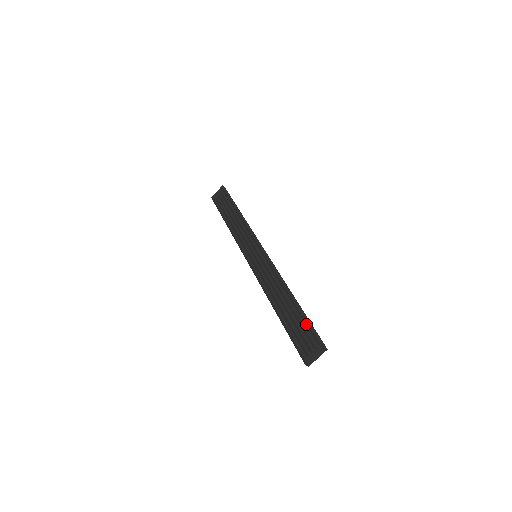
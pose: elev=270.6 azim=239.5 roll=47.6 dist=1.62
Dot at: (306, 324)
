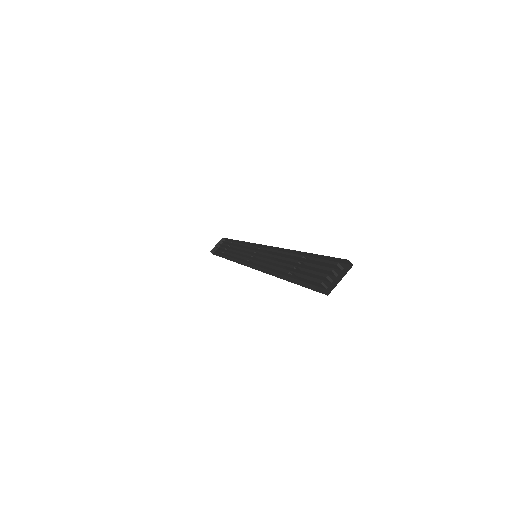
Dot at: occluded
